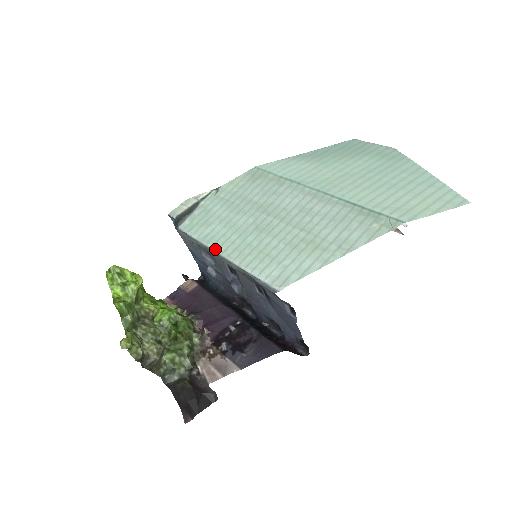
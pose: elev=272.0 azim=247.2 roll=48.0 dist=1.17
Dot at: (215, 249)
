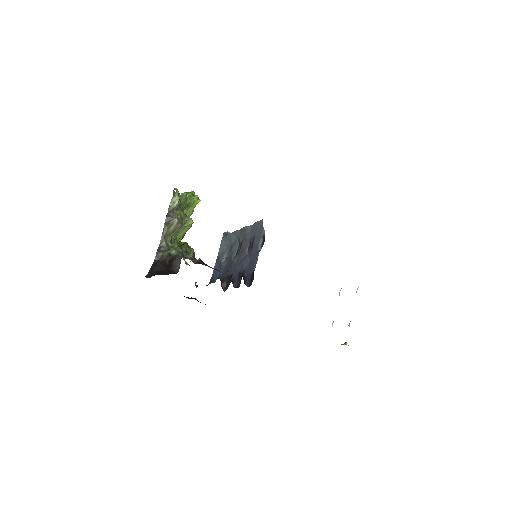
Dot at: occluded
